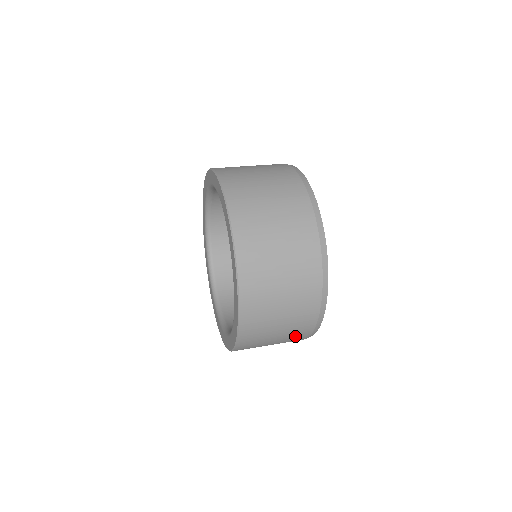
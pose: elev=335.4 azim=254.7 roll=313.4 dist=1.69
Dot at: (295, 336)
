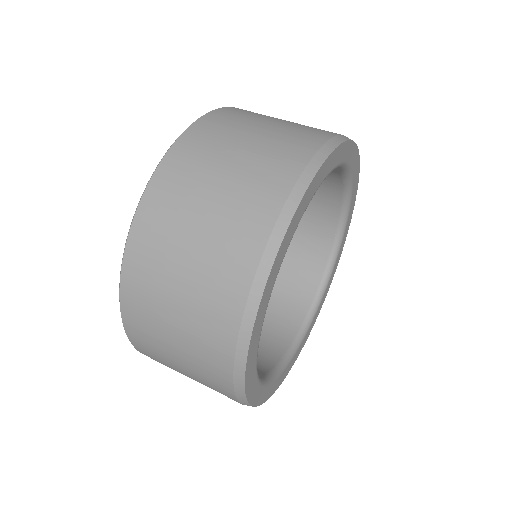
Dot at: (209, 379)
